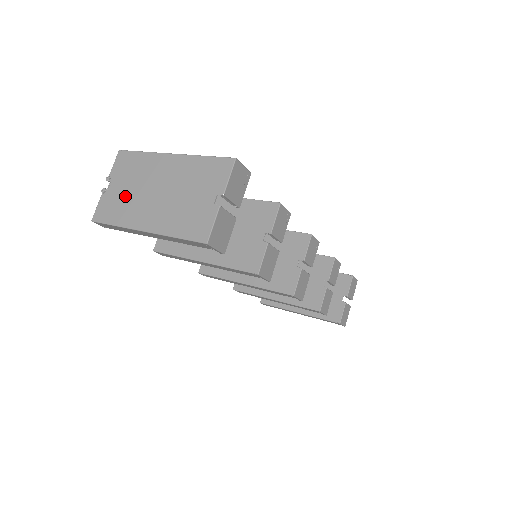
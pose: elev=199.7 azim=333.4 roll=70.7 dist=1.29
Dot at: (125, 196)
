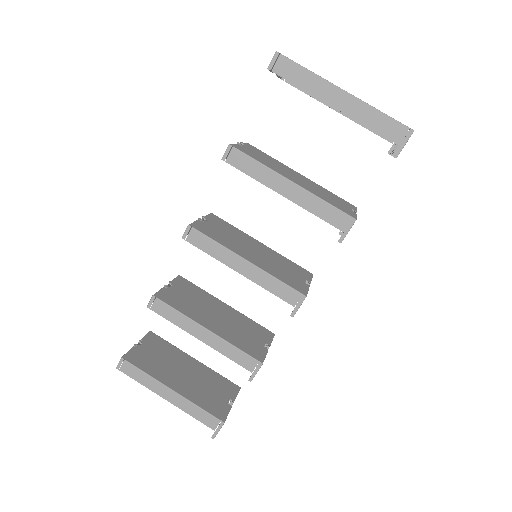
Dot at: occluded
